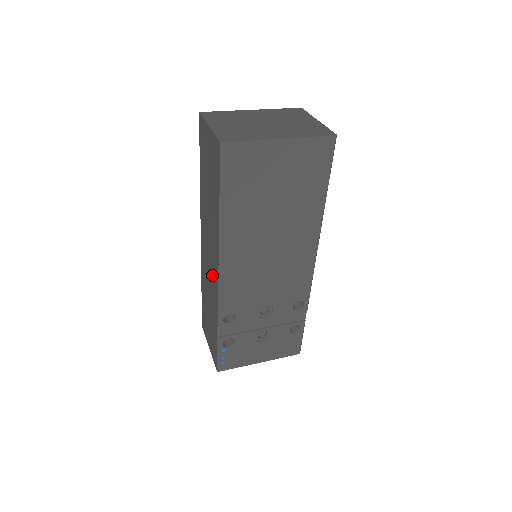
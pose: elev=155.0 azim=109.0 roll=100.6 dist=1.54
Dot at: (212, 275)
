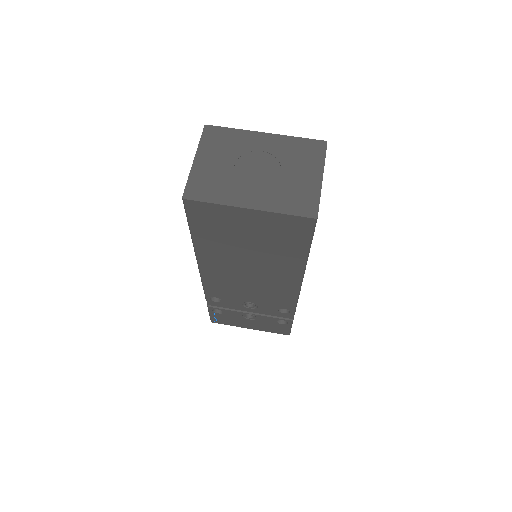
Dot at: occluded
